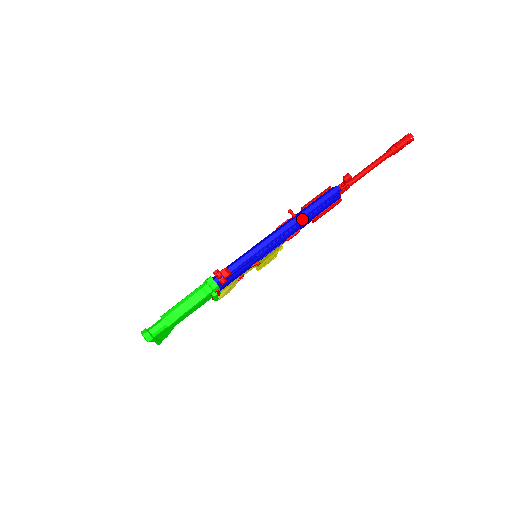
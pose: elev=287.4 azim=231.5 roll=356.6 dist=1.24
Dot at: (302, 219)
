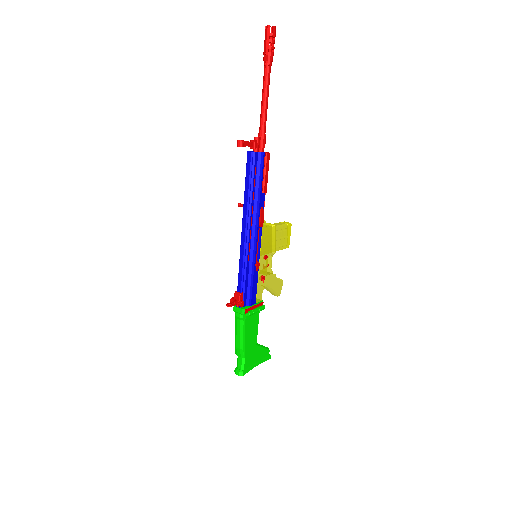
Dot at: (250, 205)
